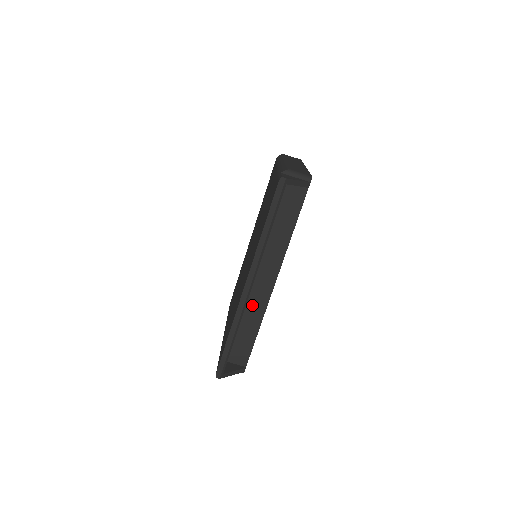
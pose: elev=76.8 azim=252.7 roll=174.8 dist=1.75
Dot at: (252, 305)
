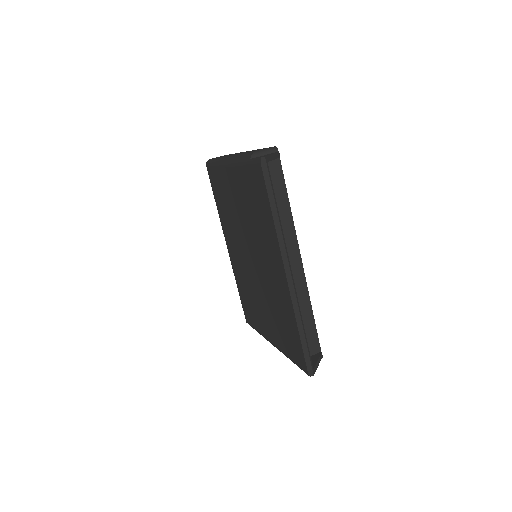
Dot at: occluded
